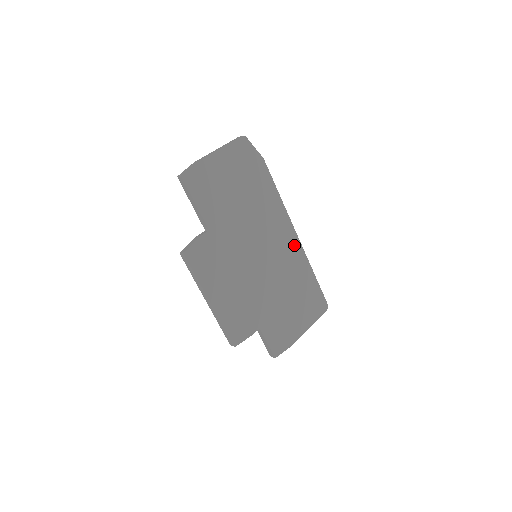
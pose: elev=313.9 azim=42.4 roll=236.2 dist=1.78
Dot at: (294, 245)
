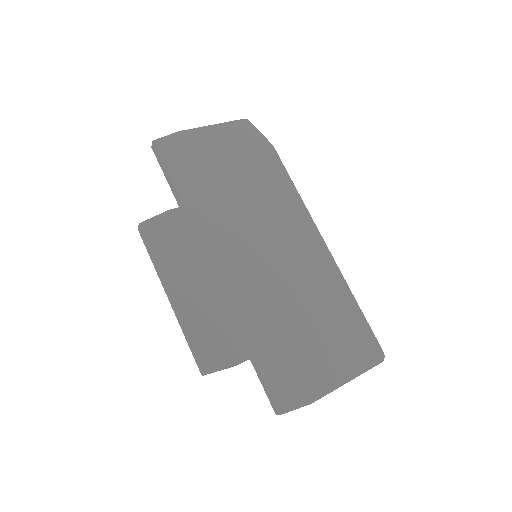
Dot at: (319, 254)
